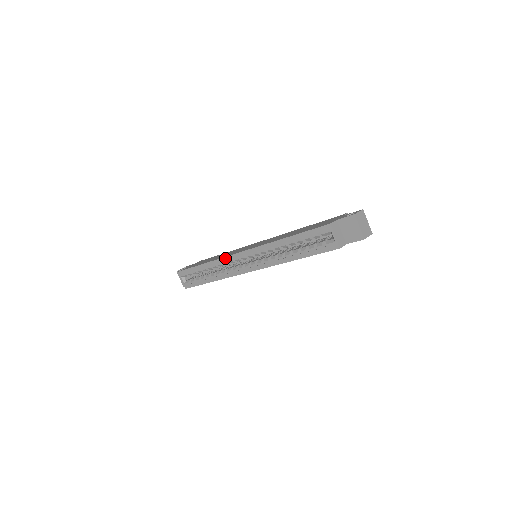
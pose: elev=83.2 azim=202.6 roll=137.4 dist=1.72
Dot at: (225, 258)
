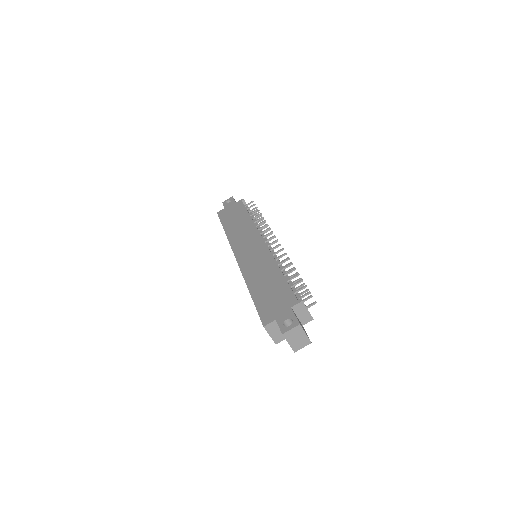
Dot at: (231, 247)
